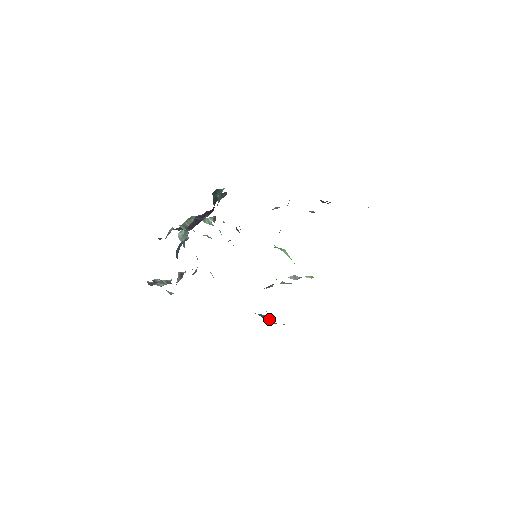
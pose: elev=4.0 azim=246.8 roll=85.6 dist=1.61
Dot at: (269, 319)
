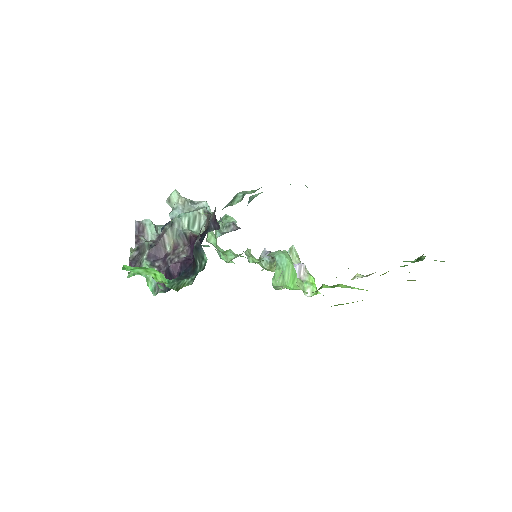
Dot at: occluded
